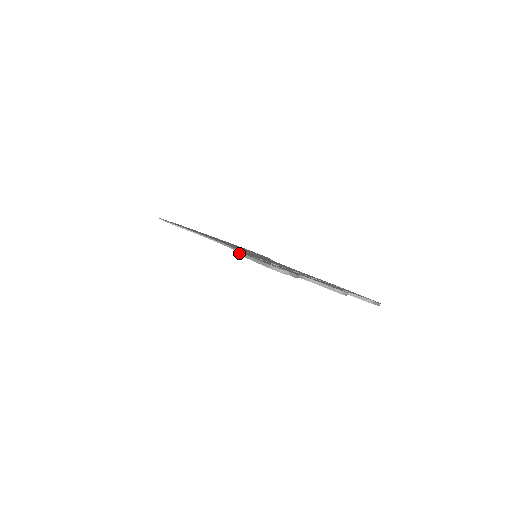
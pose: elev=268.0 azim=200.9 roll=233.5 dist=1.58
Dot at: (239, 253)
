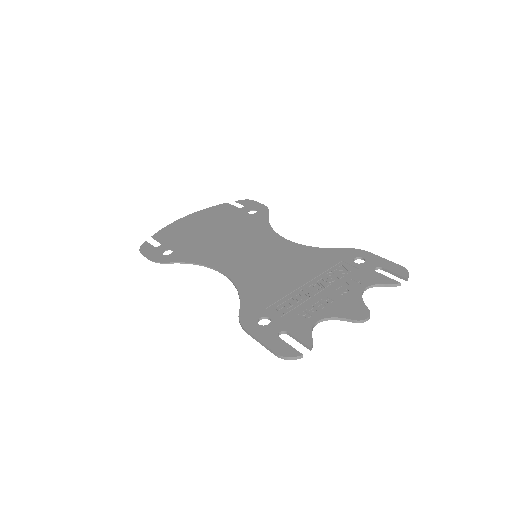
Dot at: occluded
